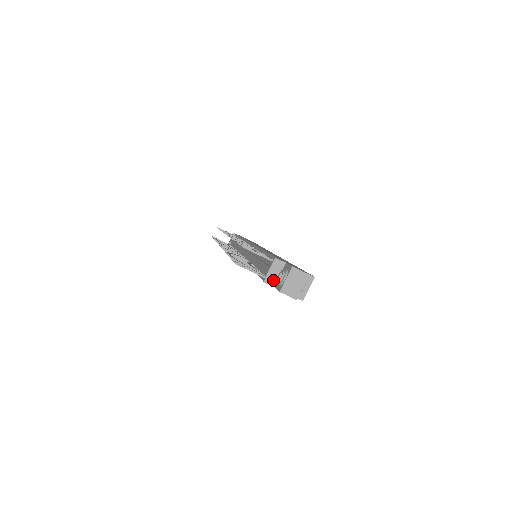
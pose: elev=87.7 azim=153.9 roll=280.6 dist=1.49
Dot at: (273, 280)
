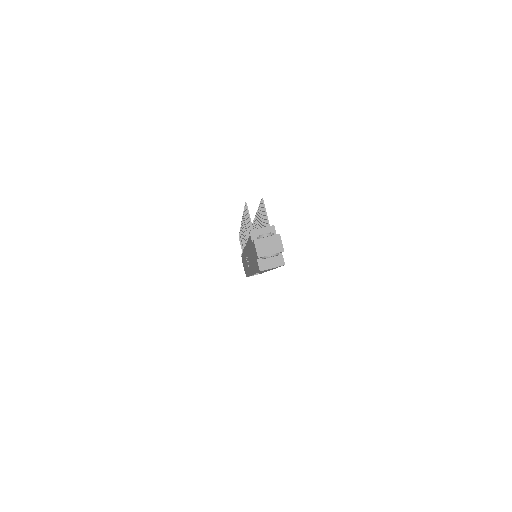
Dot at: occluded
